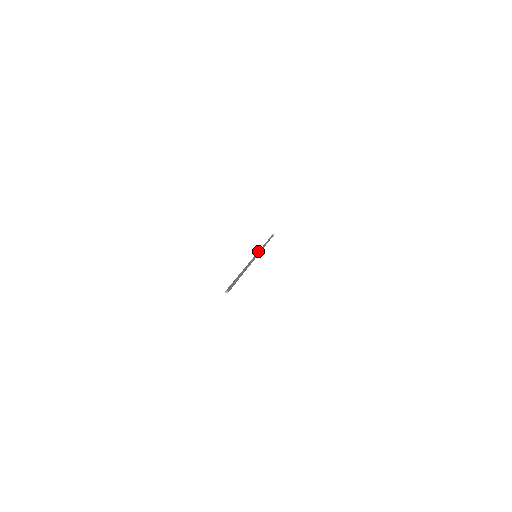
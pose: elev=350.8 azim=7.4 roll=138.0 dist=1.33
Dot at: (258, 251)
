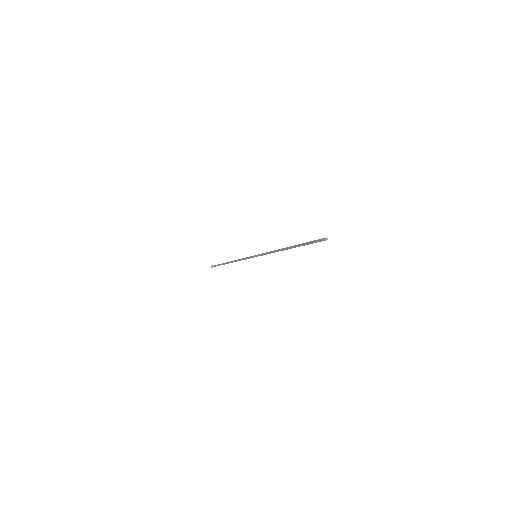
Dot at: occluded
